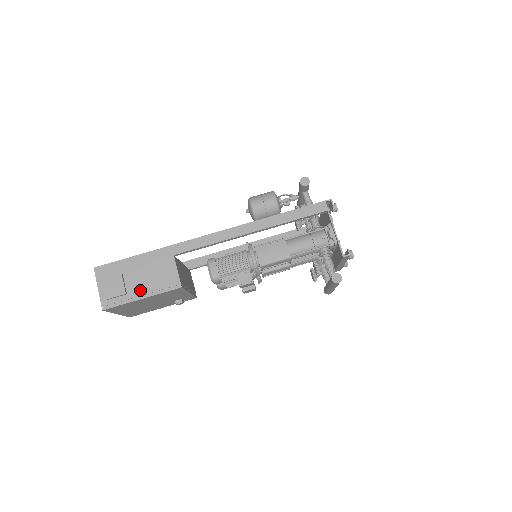
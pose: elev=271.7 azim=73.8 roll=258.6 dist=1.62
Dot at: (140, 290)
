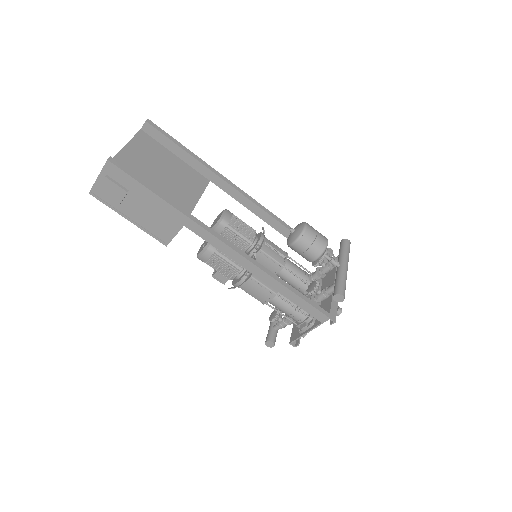
Dot at: (133, 215)
